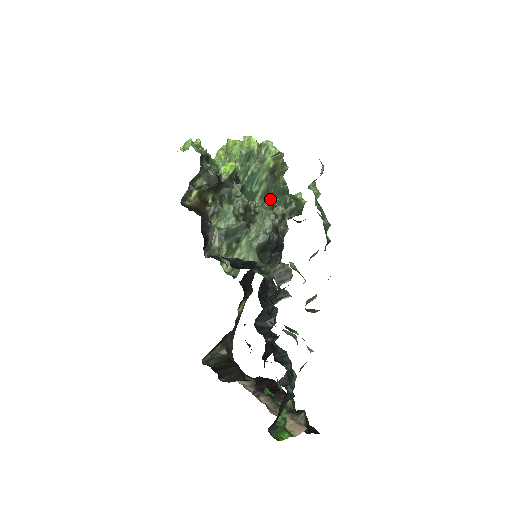
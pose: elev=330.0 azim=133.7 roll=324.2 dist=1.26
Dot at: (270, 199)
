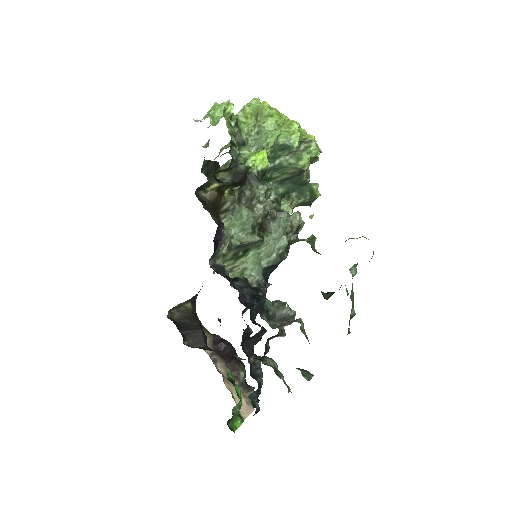
Dot at: (286, 185)
